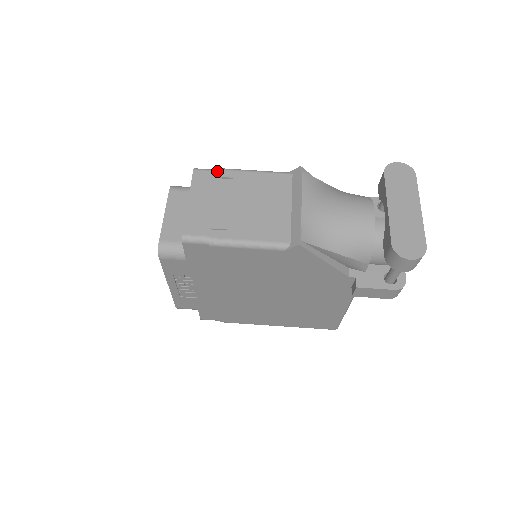
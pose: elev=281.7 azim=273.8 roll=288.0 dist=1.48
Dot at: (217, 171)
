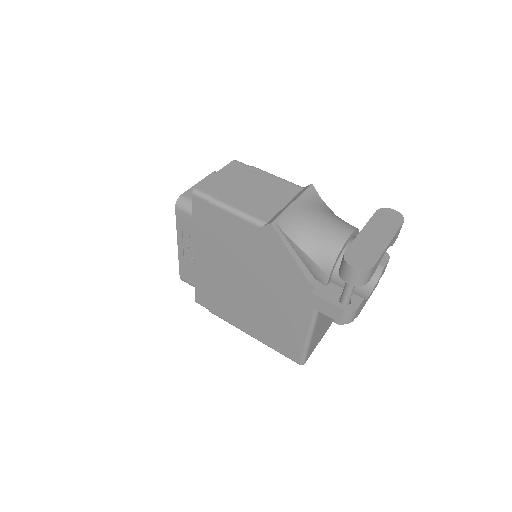
Dot at: (250, 166)
